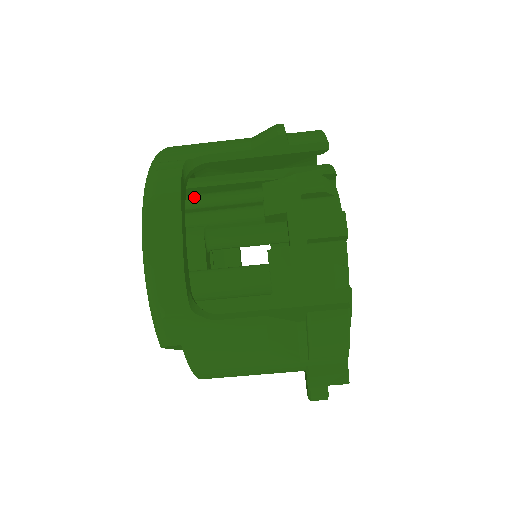
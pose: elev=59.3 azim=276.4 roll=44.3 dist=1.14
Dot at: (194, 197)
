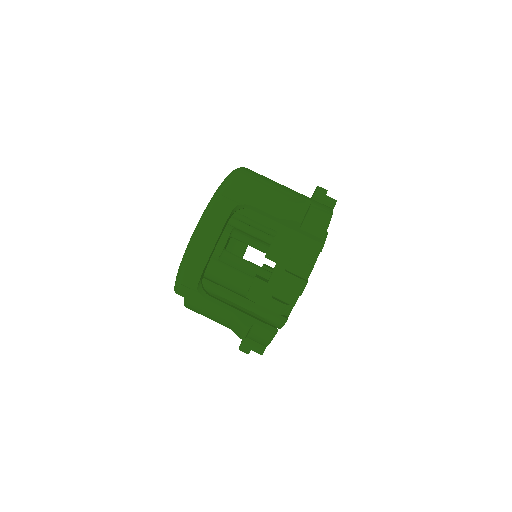
Dot at: (236, 212)
